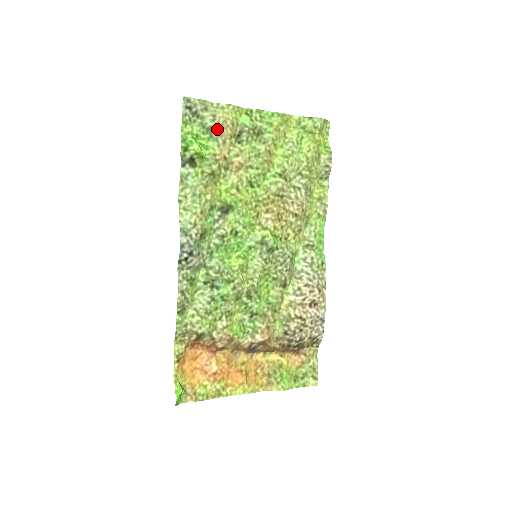
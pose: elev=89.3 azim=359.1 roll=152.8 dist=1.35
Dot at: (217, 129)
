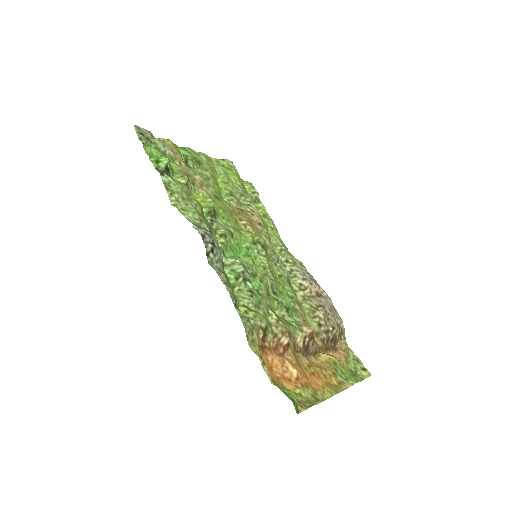
Dot at: (170, 154)
